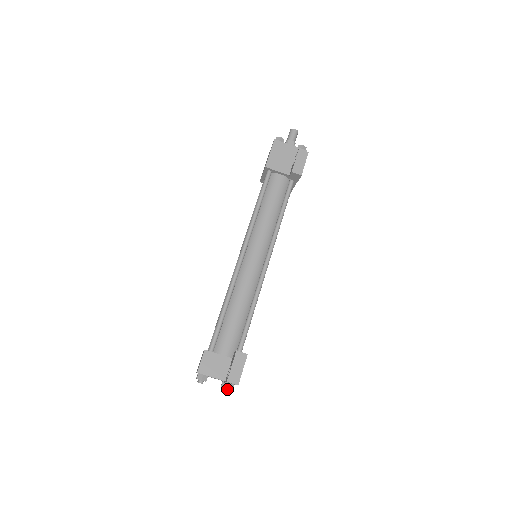
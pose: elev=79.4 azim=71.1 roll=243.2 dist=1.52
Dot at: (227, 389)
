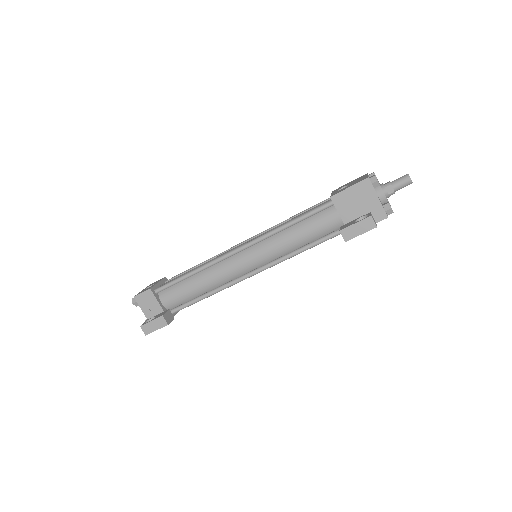
Dot at: occluded
